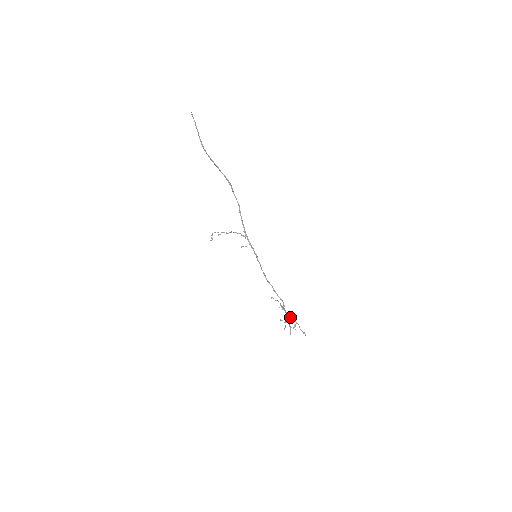
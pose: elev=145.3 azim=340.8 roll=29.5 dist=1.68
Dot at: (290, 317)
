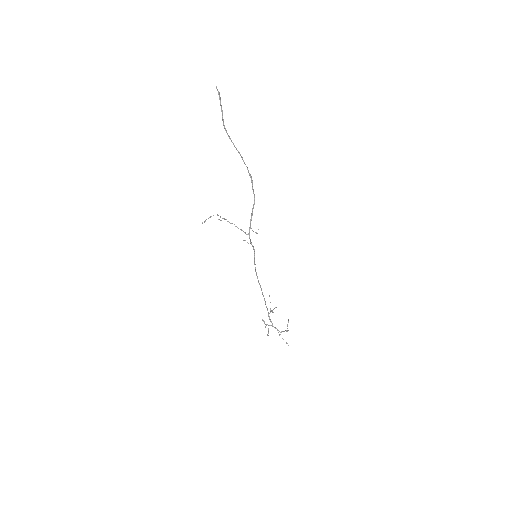
Dot at: (272, 324)
